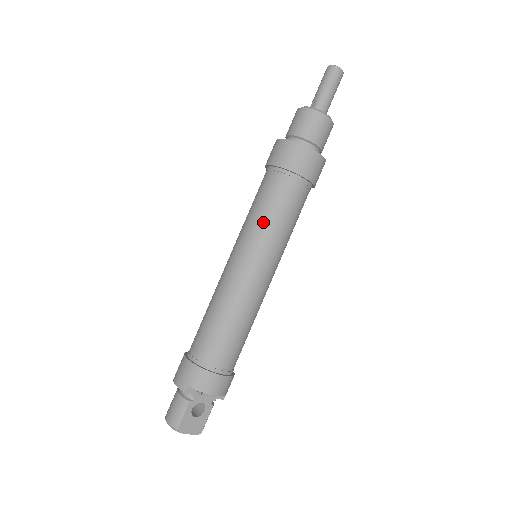
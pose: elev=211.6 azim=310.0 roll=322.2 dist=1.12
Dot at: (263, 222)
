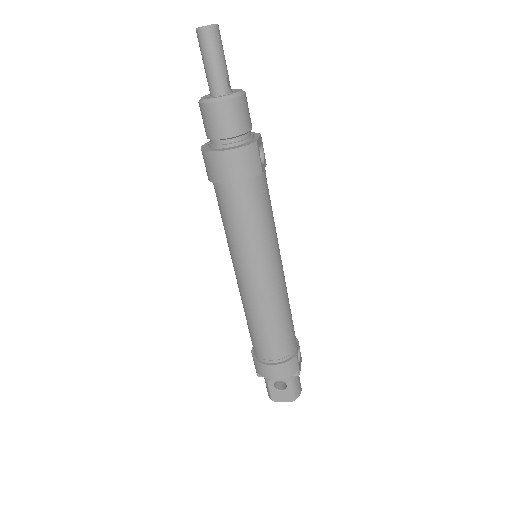
Dot at: (228, 236)
